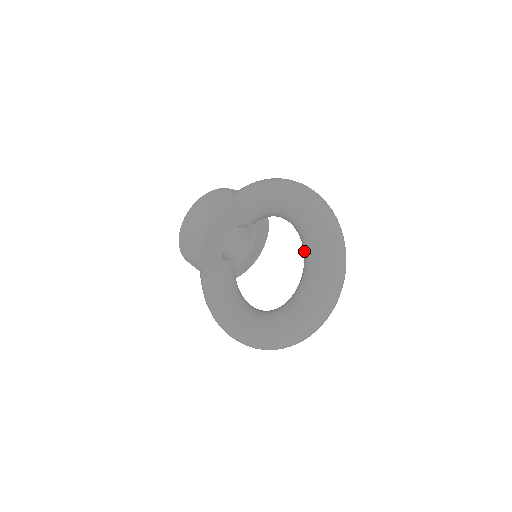
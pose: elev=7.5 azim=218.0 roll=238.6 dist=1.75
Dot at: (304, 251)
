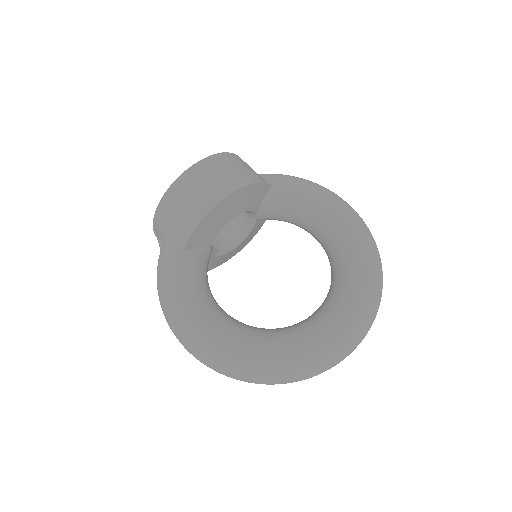
Dot at: (342, 274)
